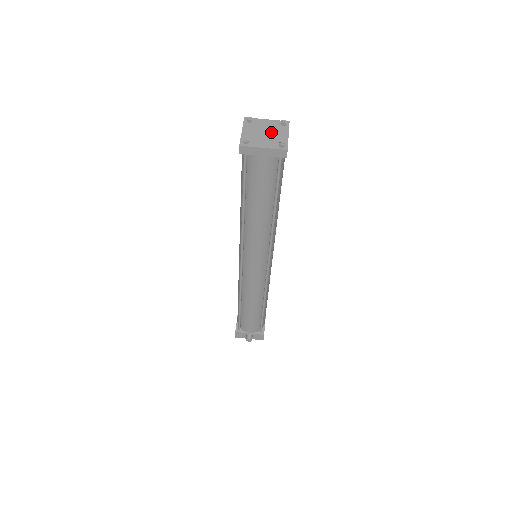
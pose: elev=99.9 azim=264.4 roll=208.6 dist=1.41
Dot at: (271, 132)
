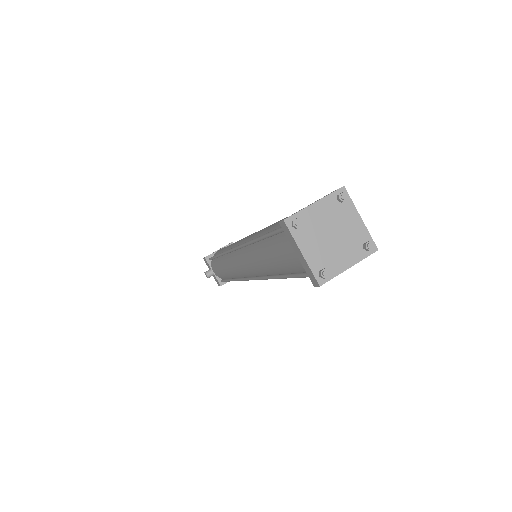
Dot at: (340, 241)
